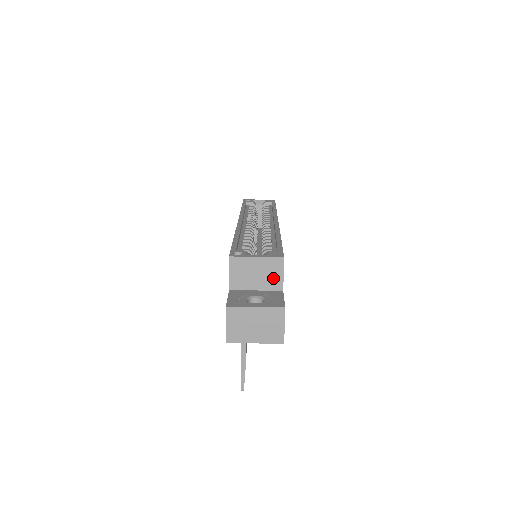
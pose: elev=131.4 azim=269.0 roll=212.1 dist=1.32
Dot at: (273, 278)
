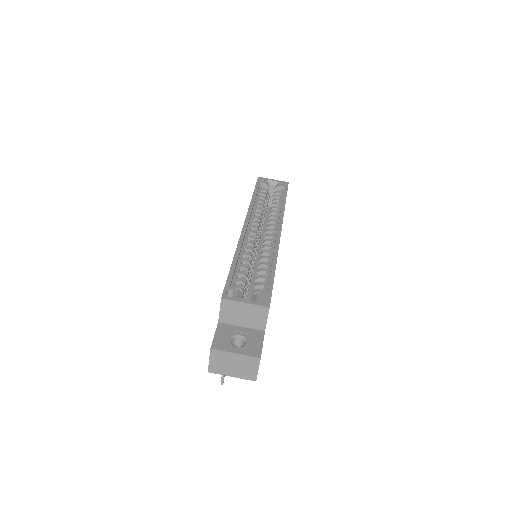
Dot at: (258, 320)
